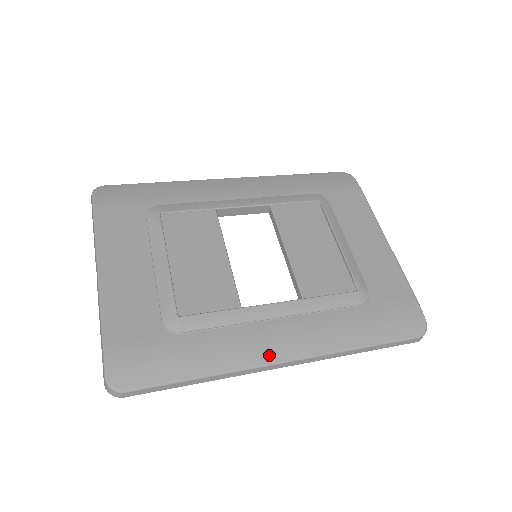
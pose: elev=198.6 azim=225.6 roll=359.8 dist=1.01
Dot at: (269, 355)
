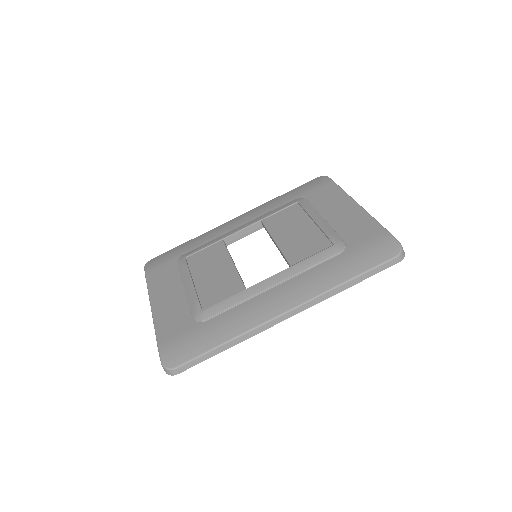
Dot at: (272, 312)
